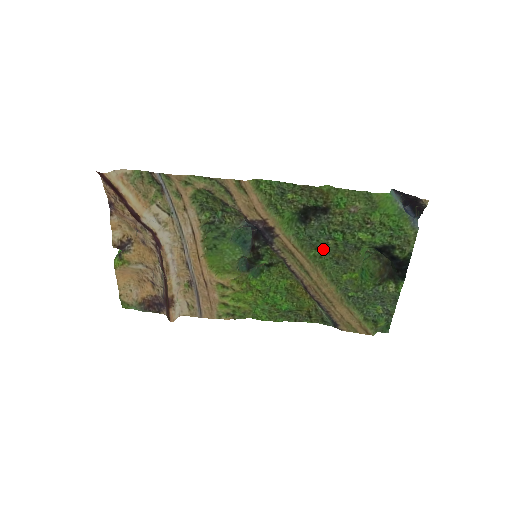
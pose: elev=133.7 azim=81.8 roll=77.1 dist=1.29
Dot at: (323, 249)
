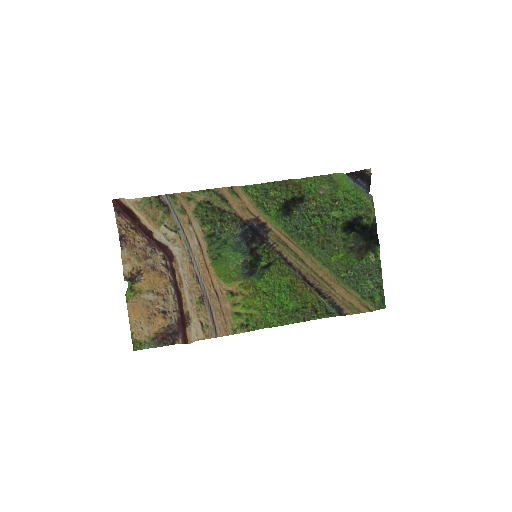
Dot at: (308, 236)
